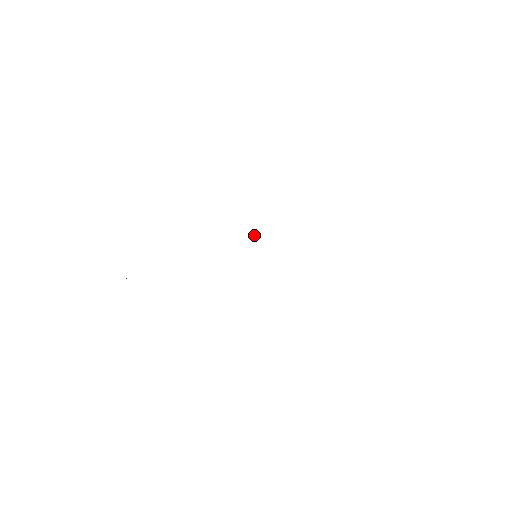
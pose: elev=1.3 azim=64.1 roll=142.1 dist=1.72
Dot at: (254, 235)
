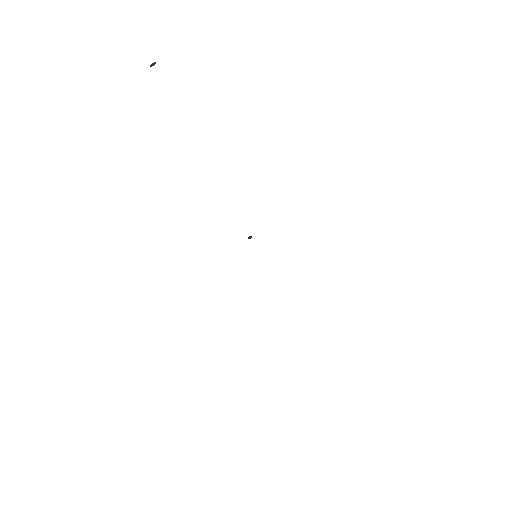
Dot at: (249, 237)
